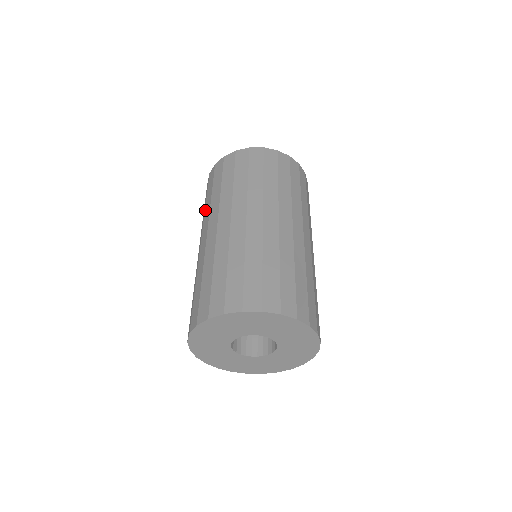
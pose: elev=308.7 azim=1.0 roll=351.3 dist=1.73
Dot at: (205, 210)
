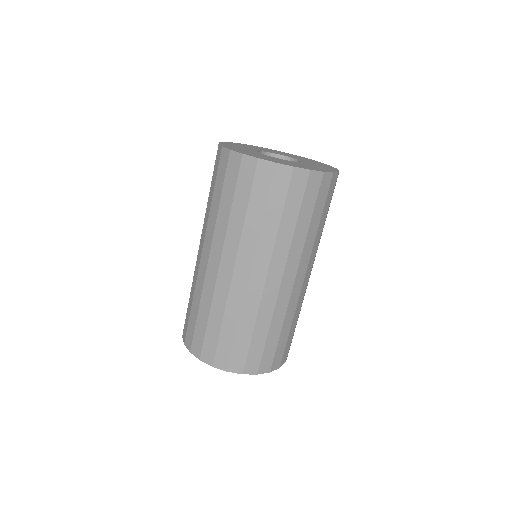
Dot at: occluded
